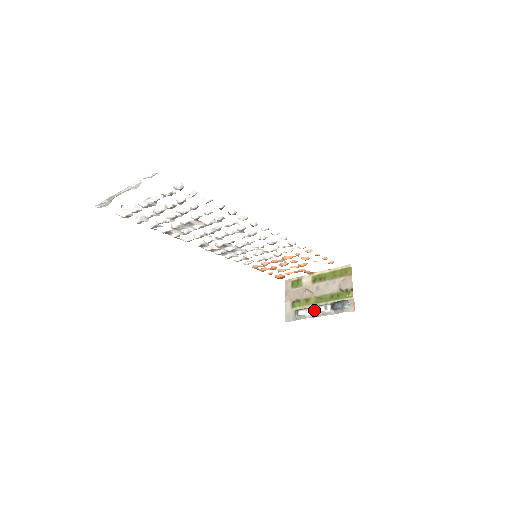
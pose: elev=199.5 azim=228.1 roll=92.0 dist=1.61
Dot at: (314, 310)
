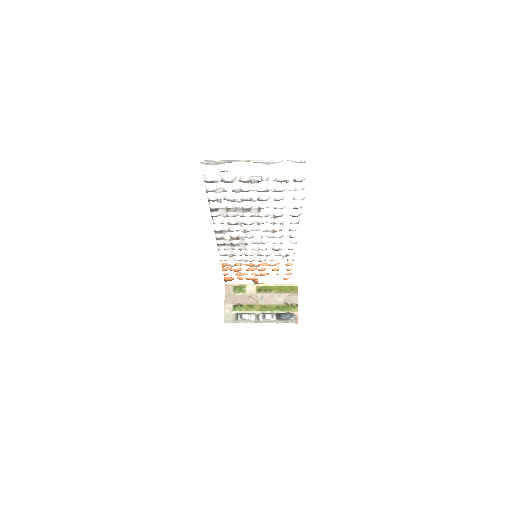
Dot at: (259, 316)
